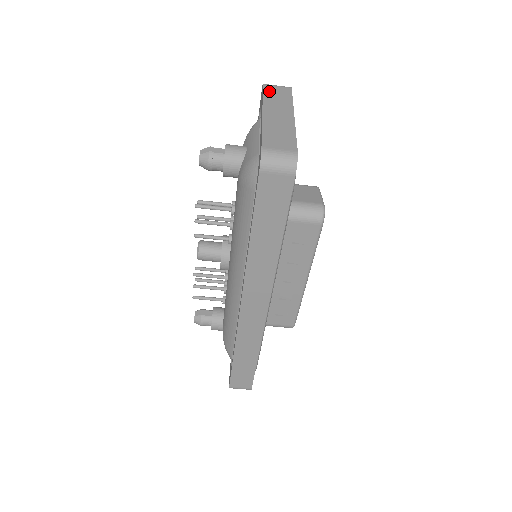
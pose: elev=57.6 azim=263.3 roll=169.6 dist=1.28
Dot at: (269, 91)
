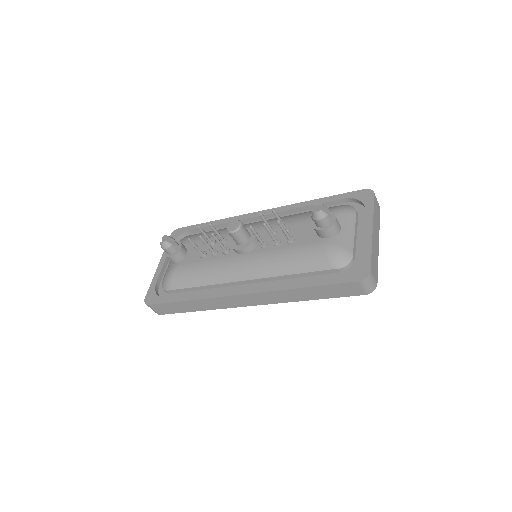
Dot at: (376, 205)
